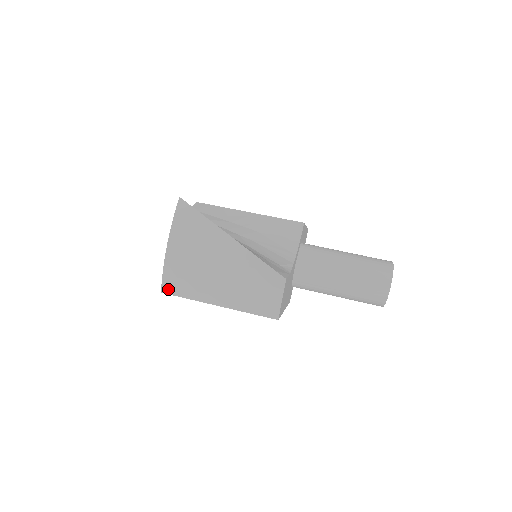
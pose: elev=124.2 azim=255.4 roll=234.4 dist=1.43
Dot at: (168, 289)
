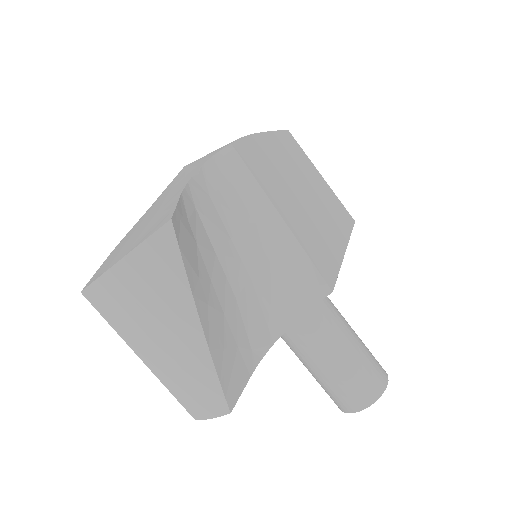
Dot at: (90, 298)
